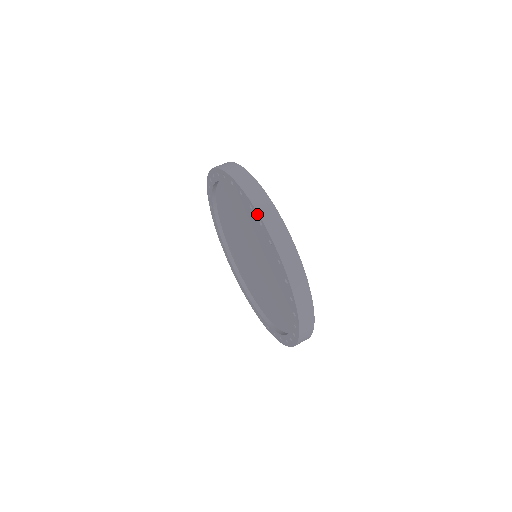
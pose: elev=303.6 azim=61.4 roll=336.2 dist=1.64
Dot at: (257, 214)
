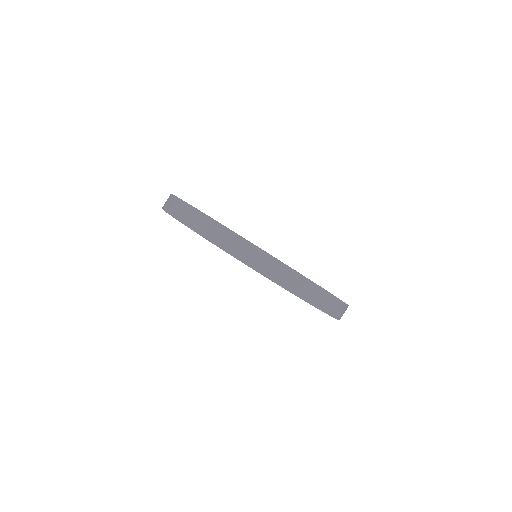
Dot at: occluded
